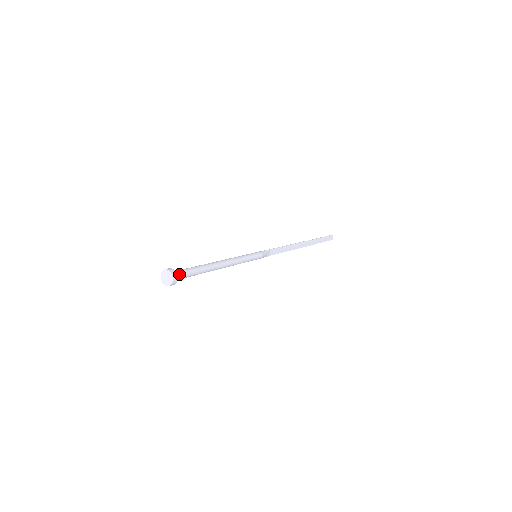
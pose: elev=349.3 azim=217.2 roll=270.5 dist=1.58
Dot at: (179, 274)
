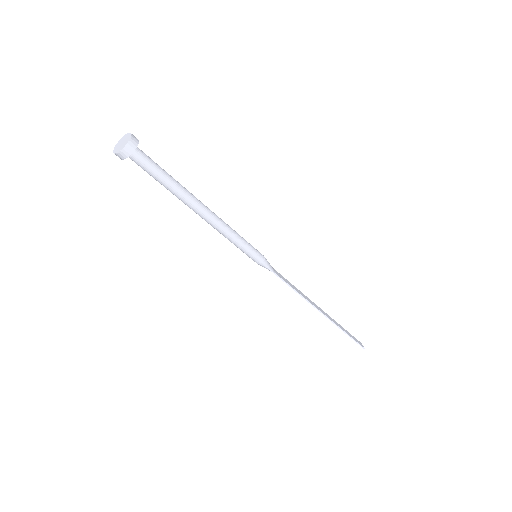
Dot at: (141, 151)
